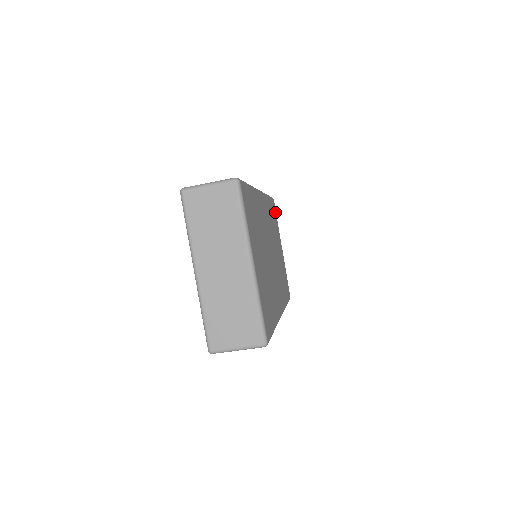
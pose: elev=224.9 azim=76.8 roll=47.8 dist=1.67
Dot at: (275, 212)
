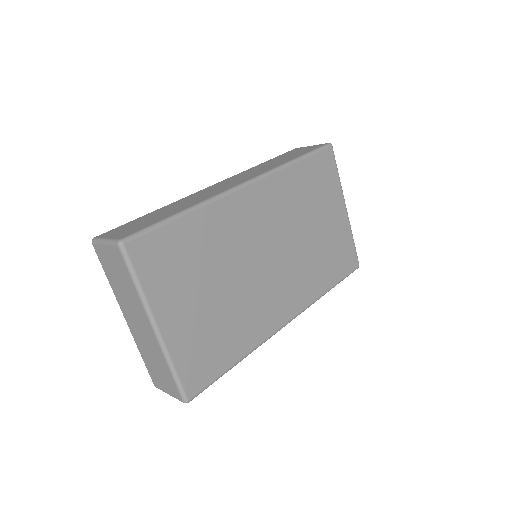
Dot at: (331, 165)
